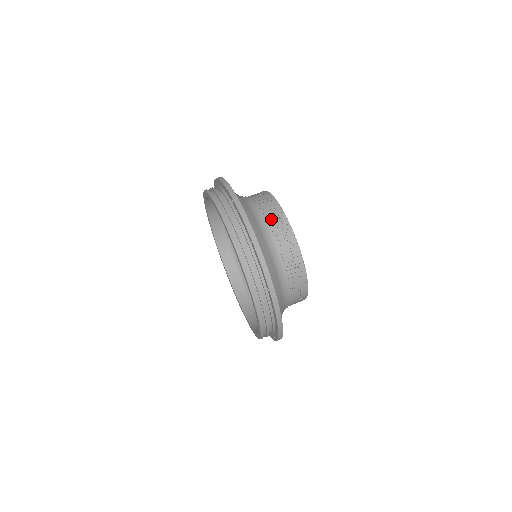
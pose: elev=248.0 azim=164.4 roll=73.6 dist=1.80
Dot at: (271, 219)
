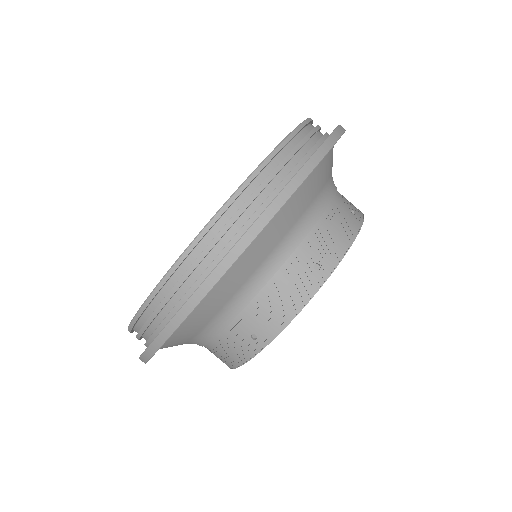
Dot at: (247, 325)
